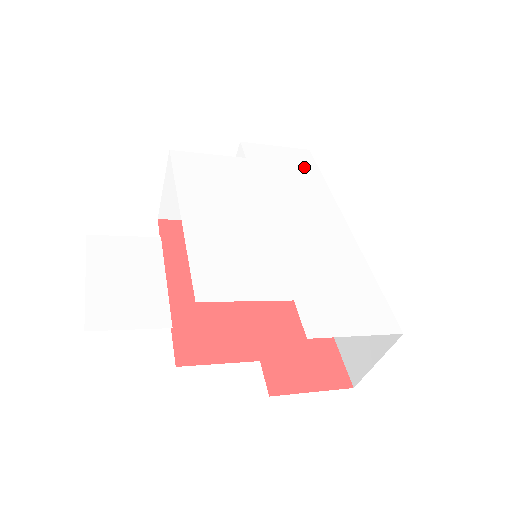
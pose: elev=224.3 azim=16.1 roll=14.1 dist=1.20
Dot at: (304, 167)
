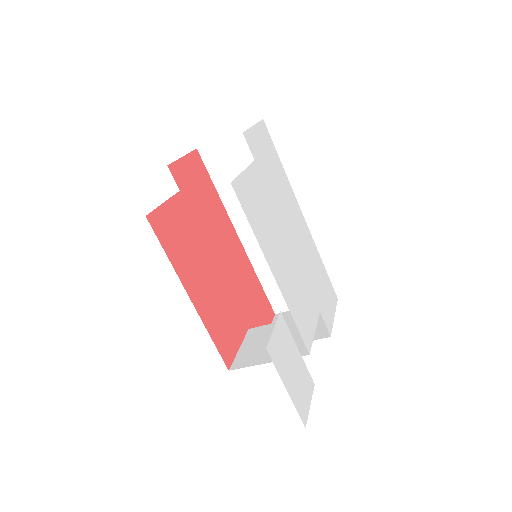
Dot at: (272, 151)
